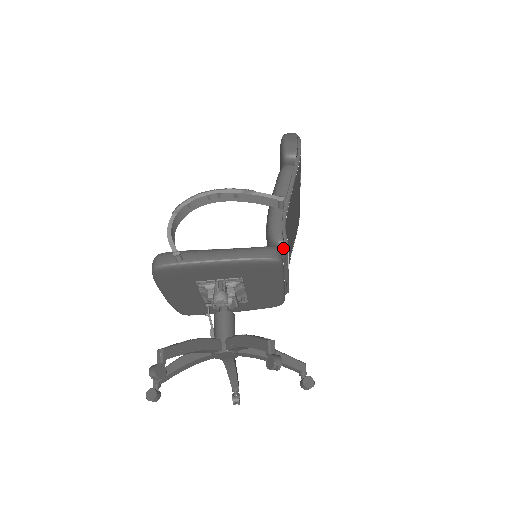
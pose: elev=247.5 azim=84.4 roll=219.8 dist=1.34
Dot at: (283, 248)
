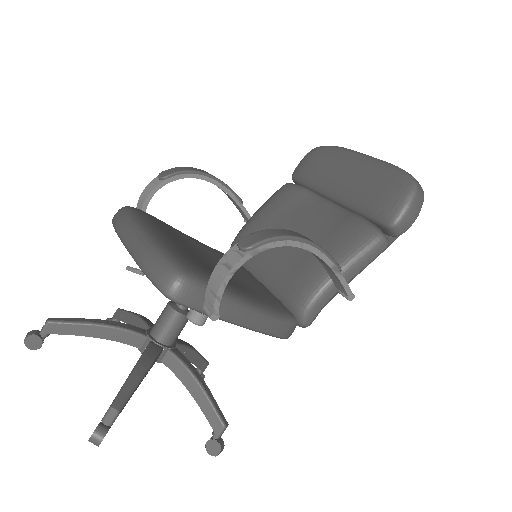
Dot at: occluded
